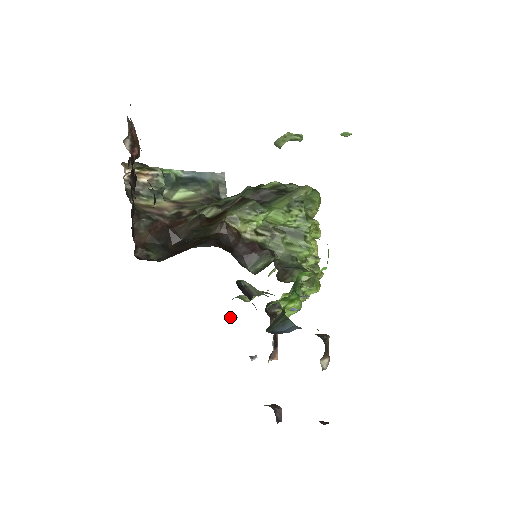
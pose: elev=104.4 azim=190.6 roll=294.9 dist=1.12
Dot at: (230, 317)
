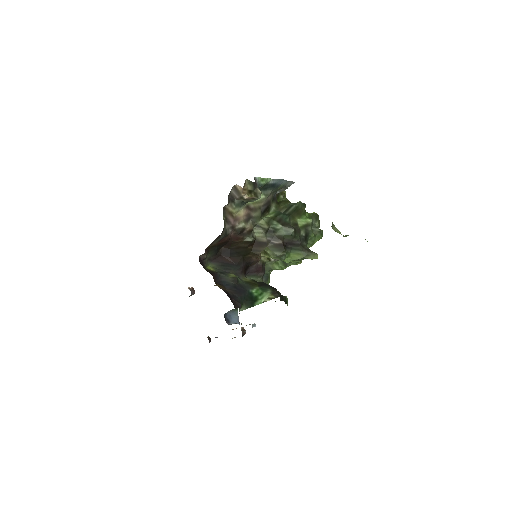
Dot at: (217, 337)
